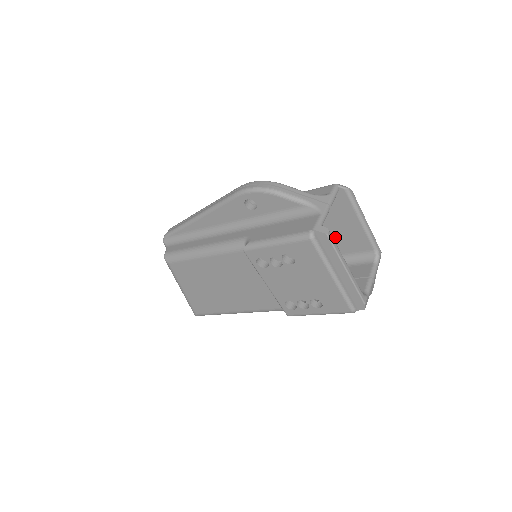
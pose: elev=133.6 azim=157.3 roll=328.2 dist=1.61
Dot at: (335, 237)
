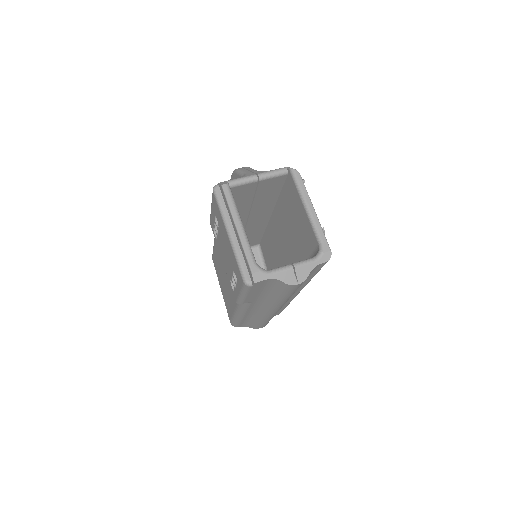
Dot at: (301, 234)
